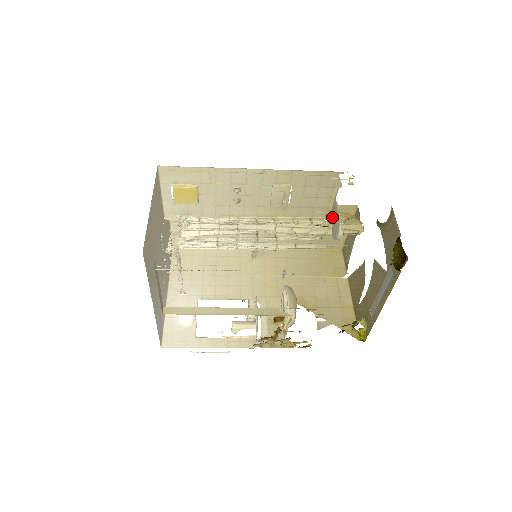
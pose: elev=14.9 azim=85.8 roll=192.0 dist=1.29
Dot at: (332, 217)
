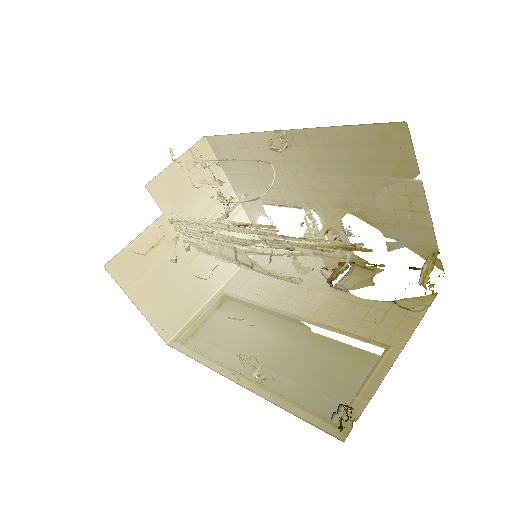
Dot at: (299, 246)
